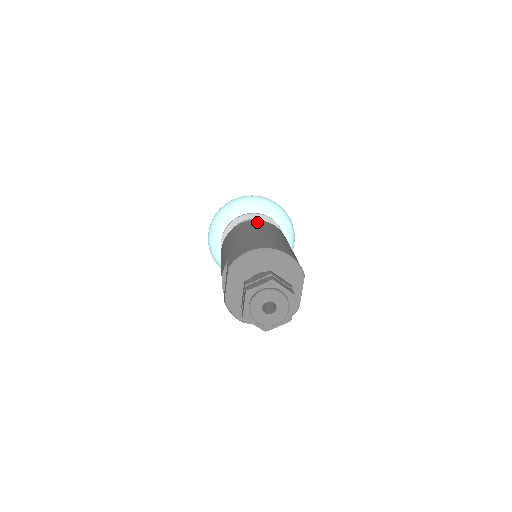
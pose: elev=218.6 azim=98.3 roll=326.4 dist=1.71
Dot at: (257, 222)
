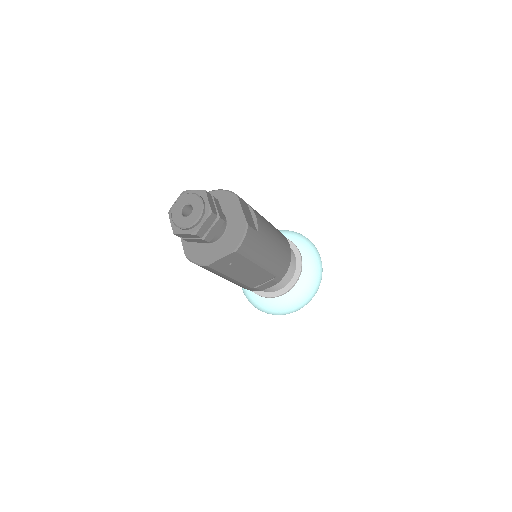
Dot at: occluded
